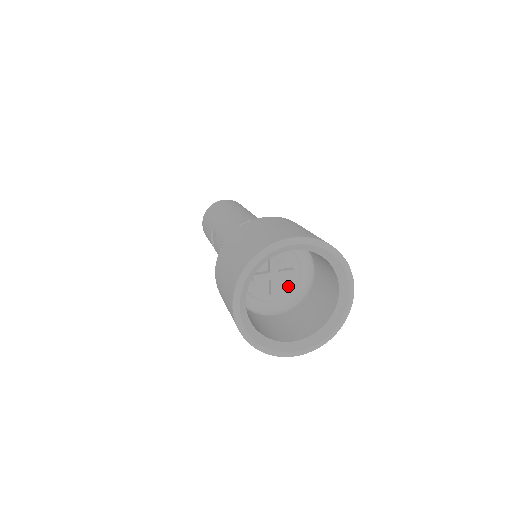
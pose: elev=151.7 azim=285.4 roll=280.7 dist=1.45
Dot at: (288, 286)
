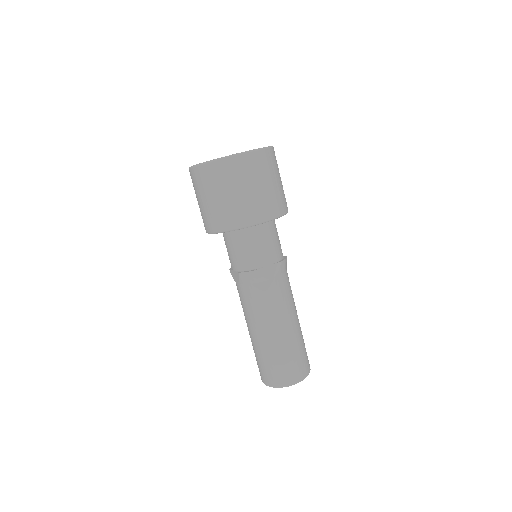
Dot at: occluded
